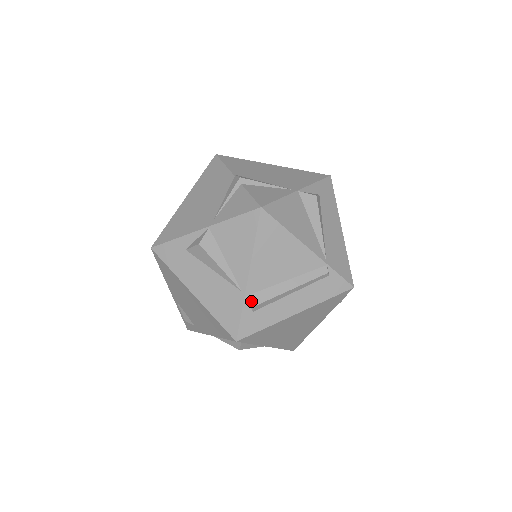
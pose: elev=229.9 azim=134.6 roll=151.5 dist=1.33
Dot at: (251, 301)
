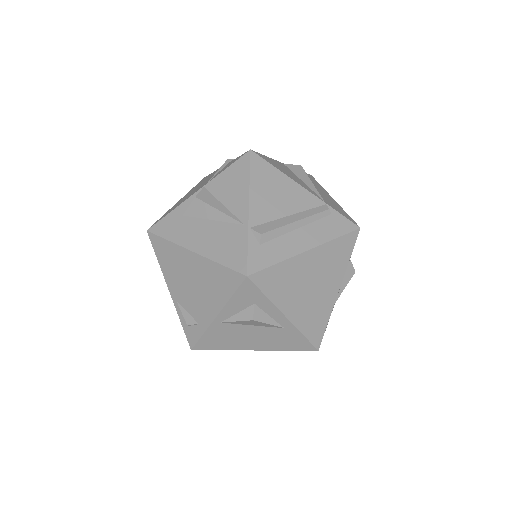
Dot at: (256, 231)
